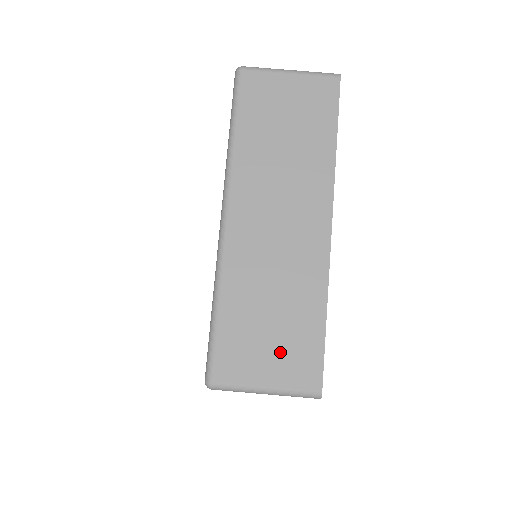
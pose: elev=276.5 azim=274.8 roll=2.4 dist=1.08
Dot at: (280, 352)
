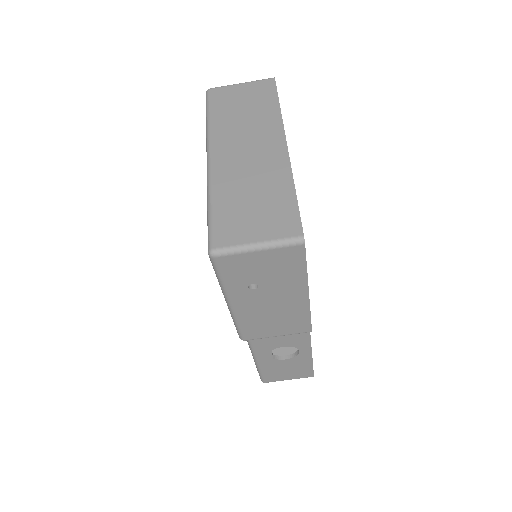
Dot at: (264, 219)
